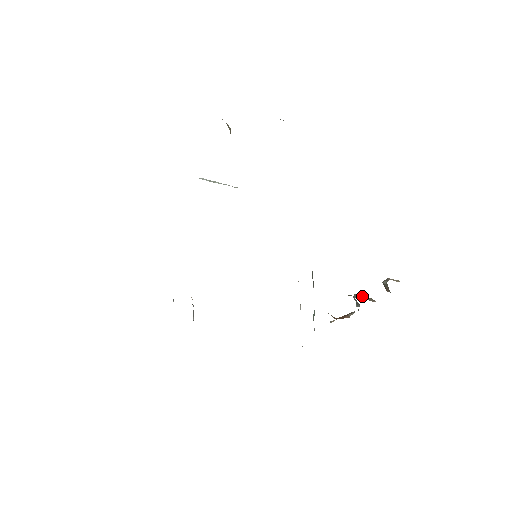
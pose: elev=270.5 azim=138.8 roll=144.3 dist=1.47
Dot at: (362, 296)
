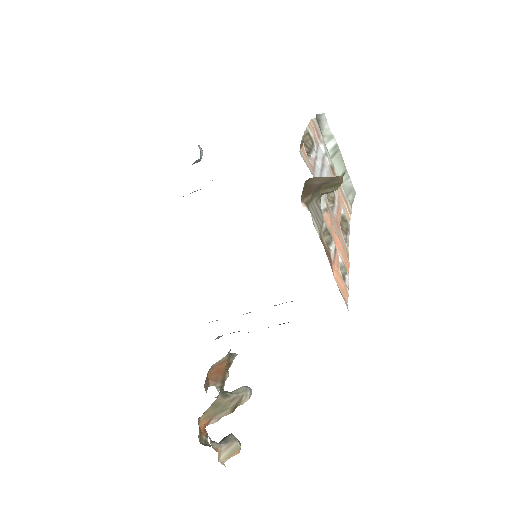
Dot at: (227, 403)
